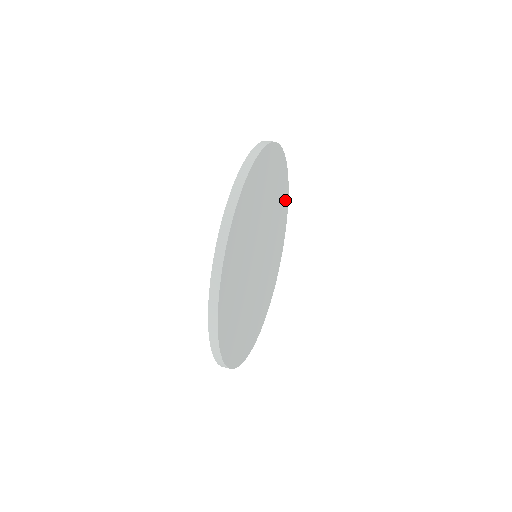
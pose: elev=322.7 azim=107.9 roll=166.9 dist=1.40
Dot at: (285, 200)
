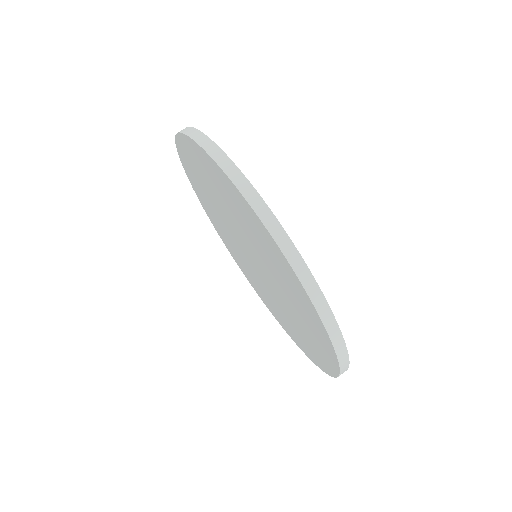
Dot at: occluded
